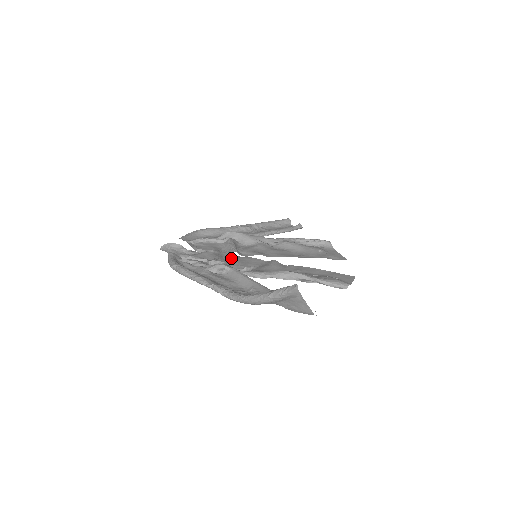
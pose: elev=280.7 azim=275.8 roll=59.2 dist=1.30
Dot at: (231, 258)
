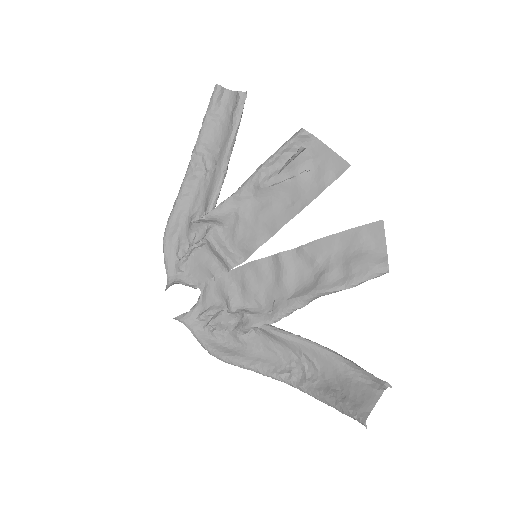
Dot at: (237, 279)
